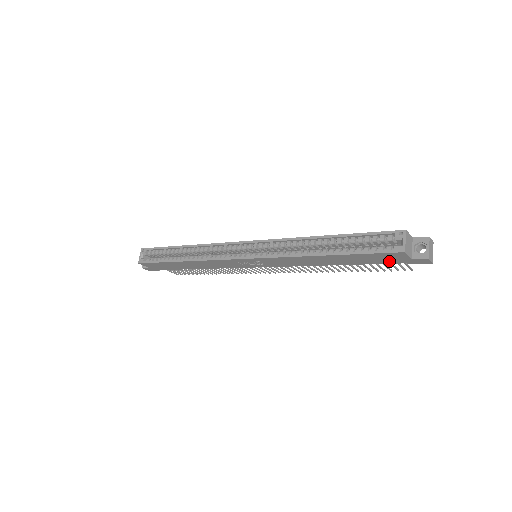
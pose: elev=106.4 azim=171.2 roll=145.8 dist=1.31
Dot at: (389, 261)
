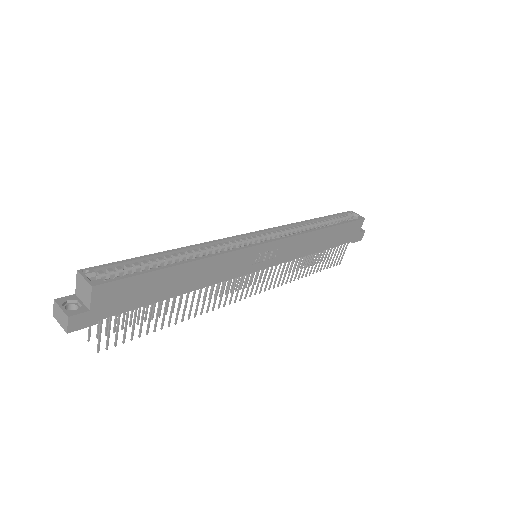
Dot at: (348, 238)
